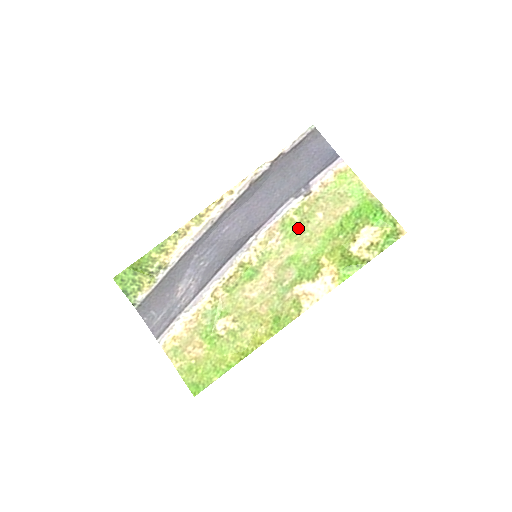
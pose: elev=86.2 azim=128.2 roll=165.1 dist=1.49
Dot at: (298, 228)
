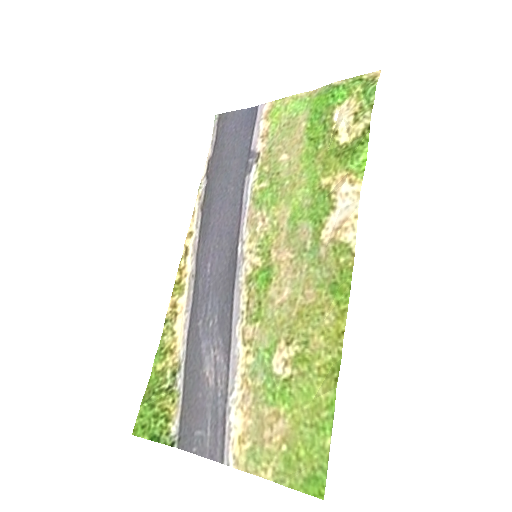
Dot at: (273, 189)
